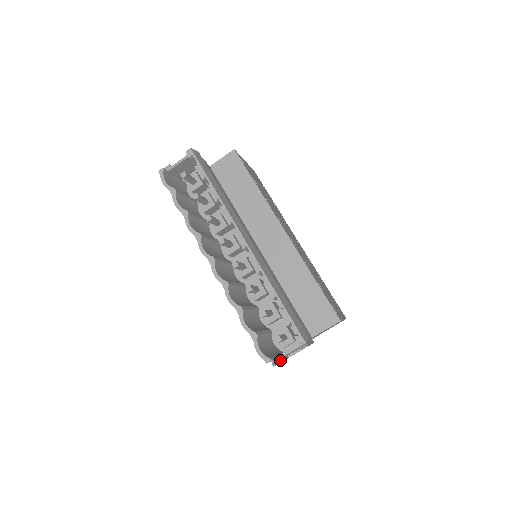
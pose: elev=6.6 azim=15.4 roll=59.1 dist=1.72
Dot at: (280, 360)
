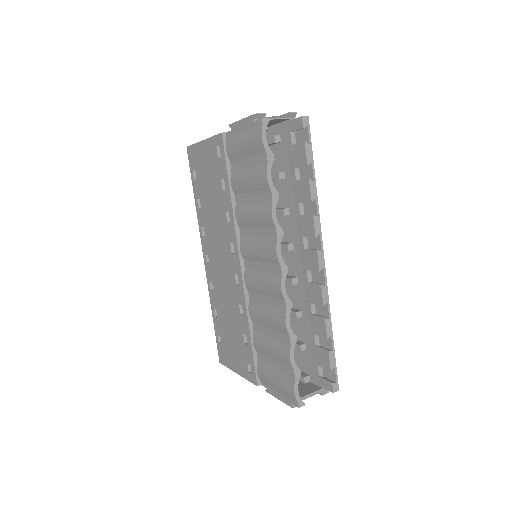
Dot at: occluded
